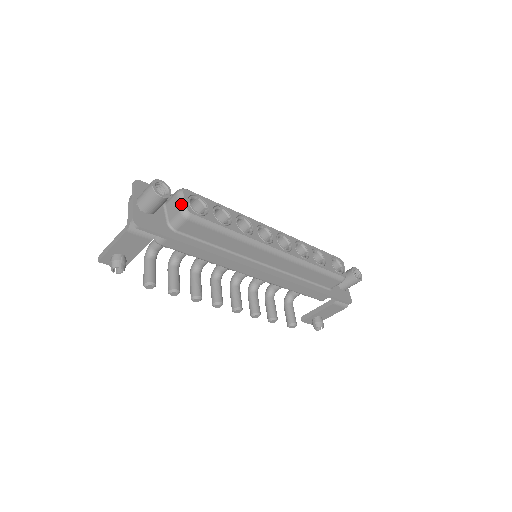
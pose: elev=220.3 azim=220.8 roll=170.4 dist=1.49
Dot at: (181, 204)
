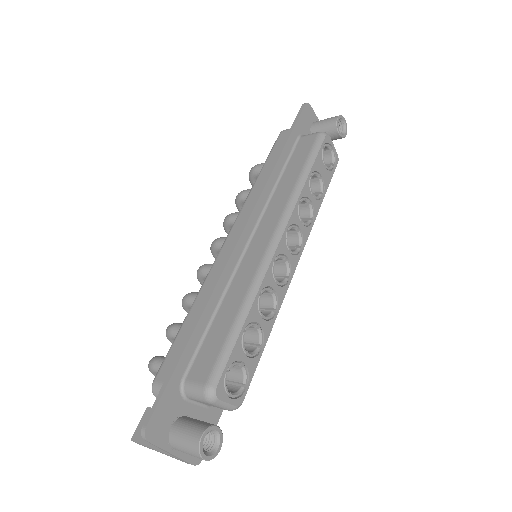
Dot at: (226, 408)
